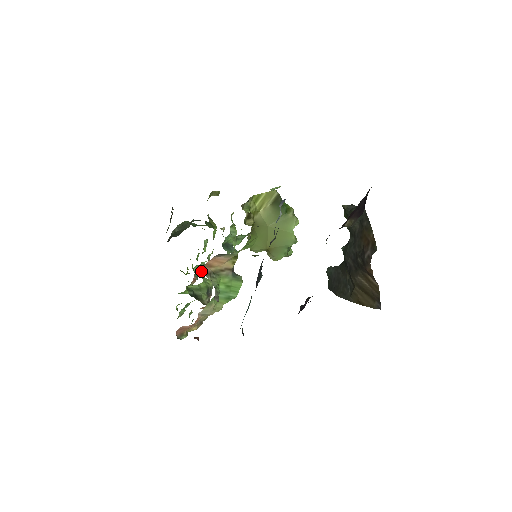
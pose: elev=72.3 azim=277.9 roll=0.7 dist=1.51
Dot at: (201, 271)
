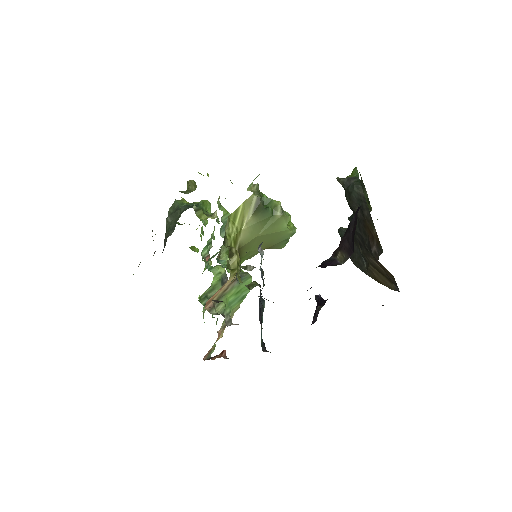
Dot at: (210, 246)
